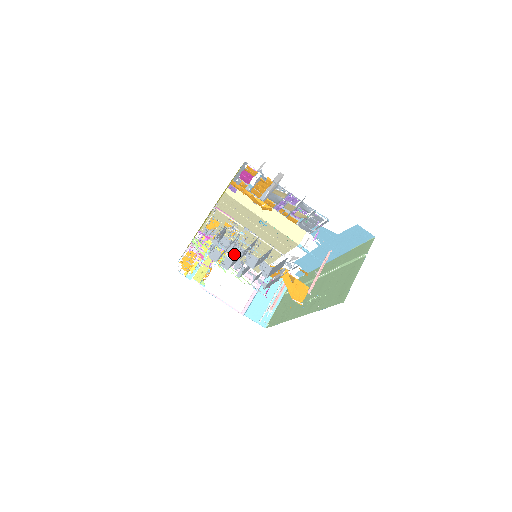
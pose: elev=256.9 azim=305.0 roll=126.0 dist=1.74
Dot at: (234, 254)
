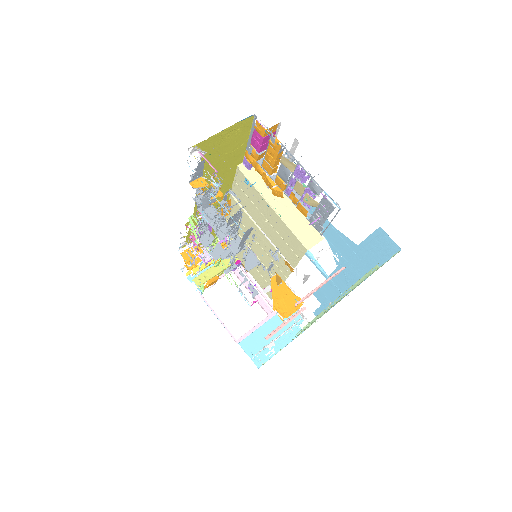
Dot at: (217, 229)
